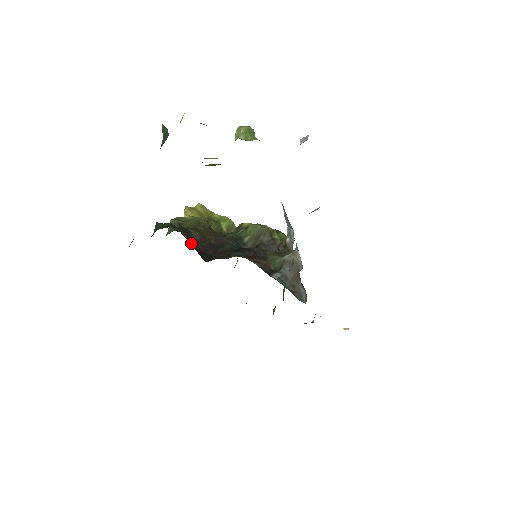
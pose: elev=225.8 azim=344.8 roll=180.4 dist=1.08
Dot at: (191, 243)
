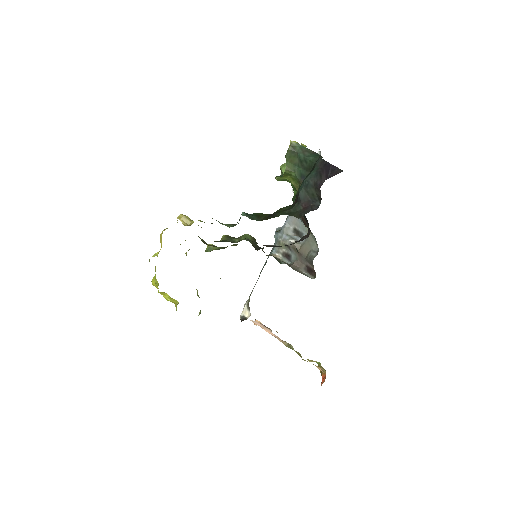
Dot at: occluded
